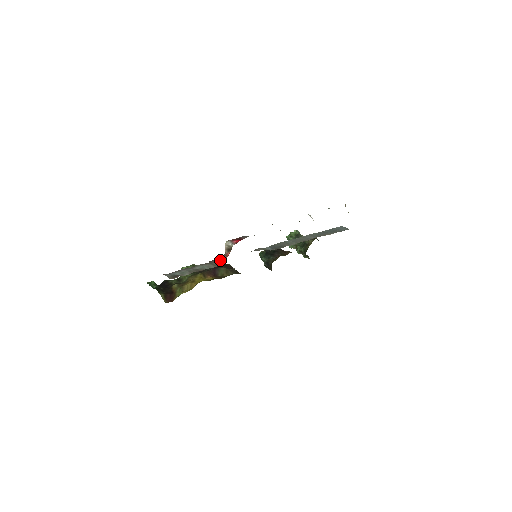
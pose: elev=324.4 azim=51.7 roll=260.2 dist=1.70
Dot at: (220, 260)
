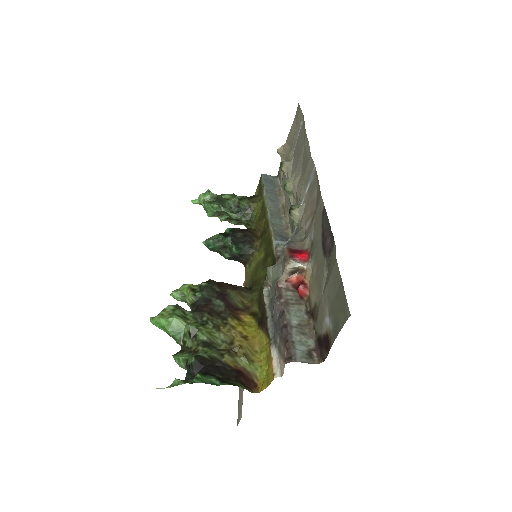
Dot at: (286, 292)
